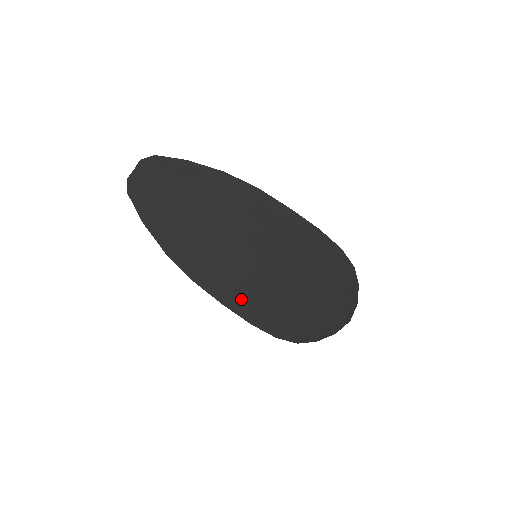
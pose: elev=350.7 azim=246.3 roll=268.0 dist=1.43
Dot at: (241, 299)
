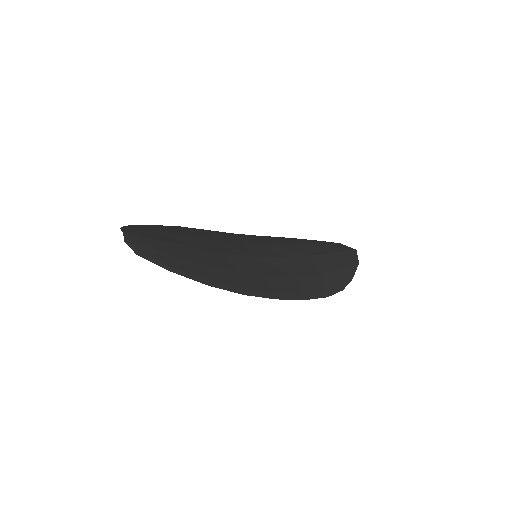
Dot at: occluded
